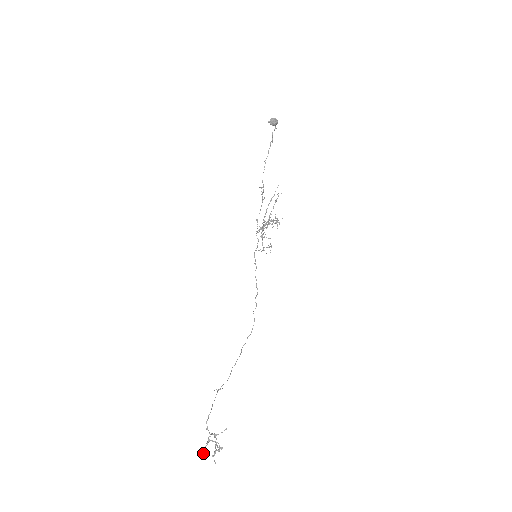
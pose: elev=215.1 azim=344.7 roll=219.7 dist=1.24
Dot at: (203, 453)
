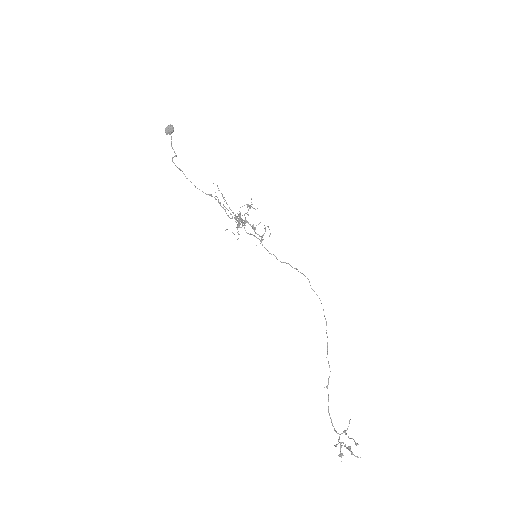
Dot at: (341, 457)
